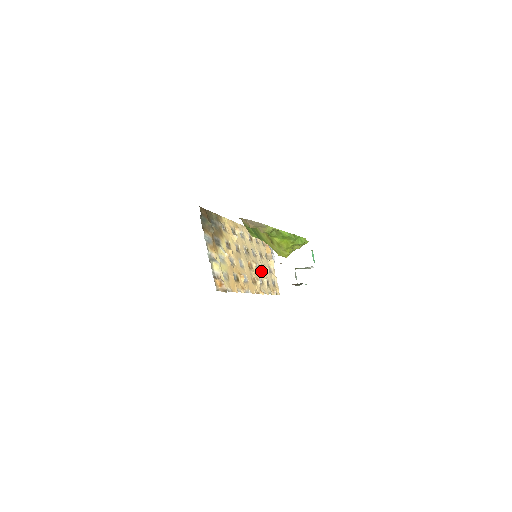
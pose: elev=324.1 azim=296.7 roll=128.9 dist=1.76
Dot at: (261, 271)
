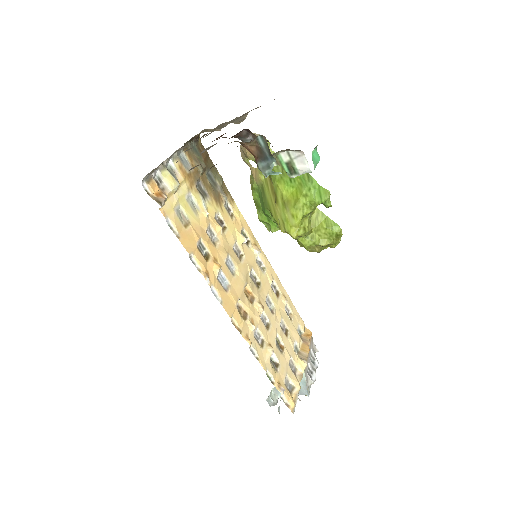
Dot at: (270, 334)
